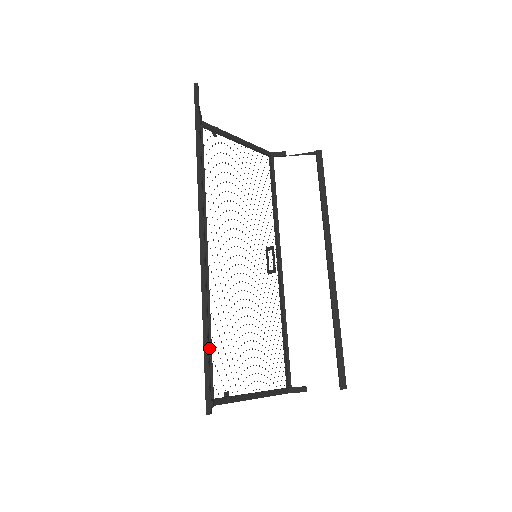
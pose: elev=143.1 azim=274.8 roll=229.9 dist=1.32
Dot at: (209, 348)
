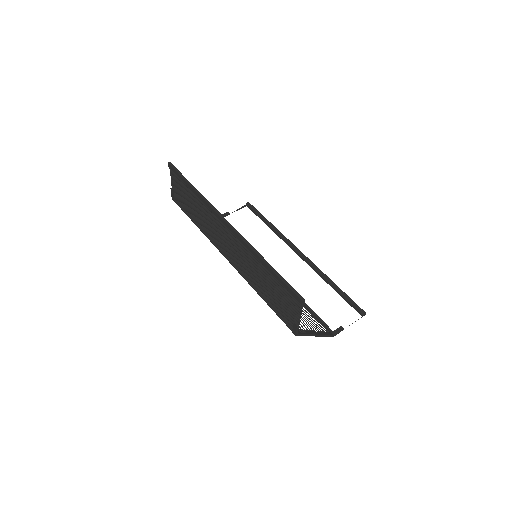
Dot at: (269, 304)
